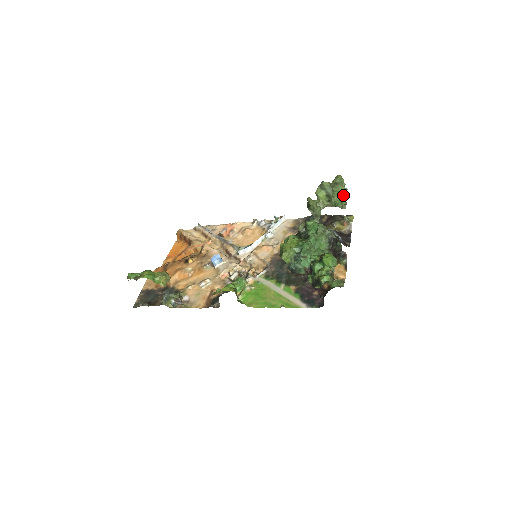
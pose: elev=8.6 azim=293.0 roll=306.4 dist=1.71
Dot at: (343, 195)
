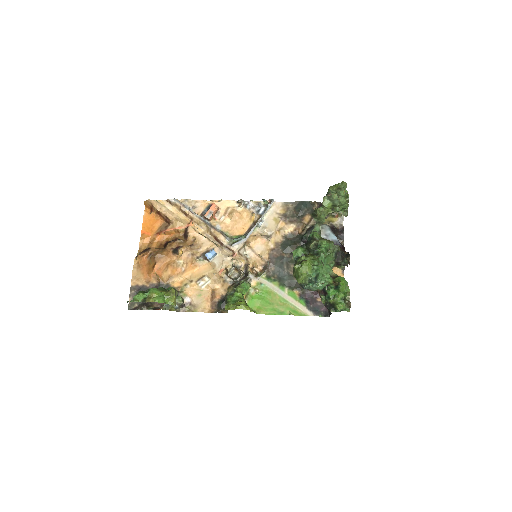
Dot at: (347, 204)
